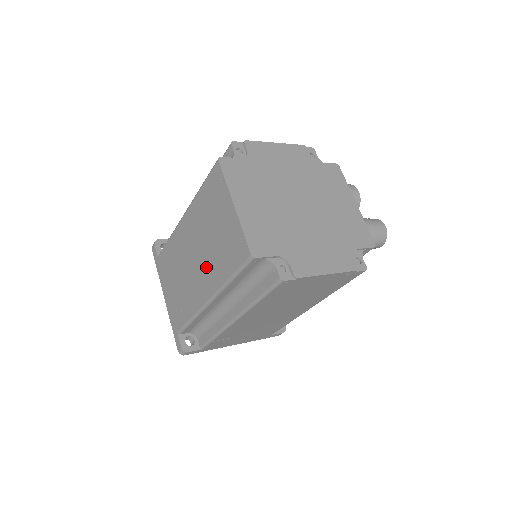
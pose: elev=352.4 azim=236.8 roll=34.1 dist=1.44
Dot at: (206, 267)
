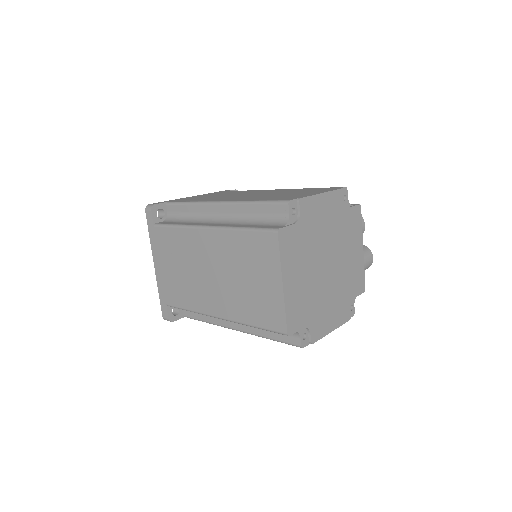
Dot at: (226, 294)
